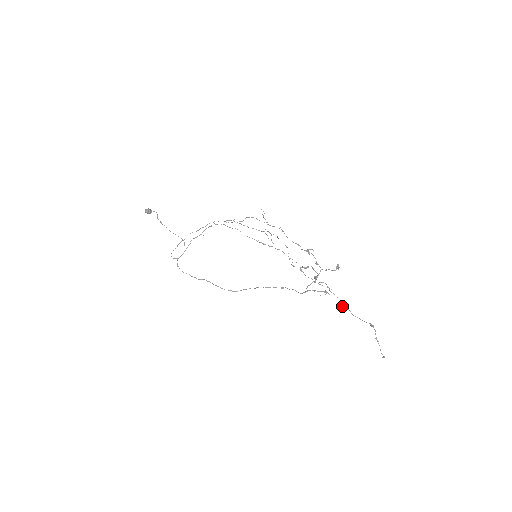
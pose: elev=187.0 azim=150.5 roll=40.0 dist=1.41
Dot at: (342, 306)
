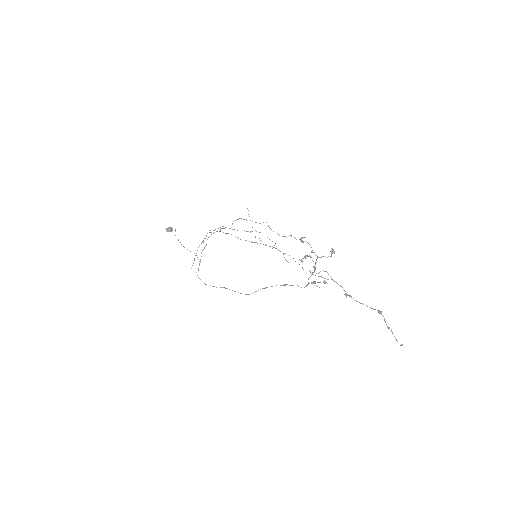
Dot at: (345, 295)
